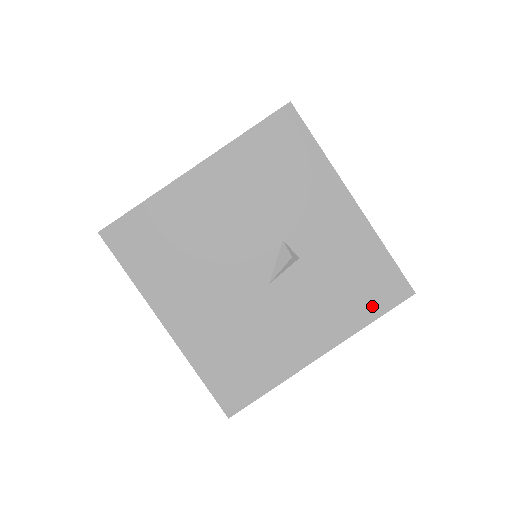
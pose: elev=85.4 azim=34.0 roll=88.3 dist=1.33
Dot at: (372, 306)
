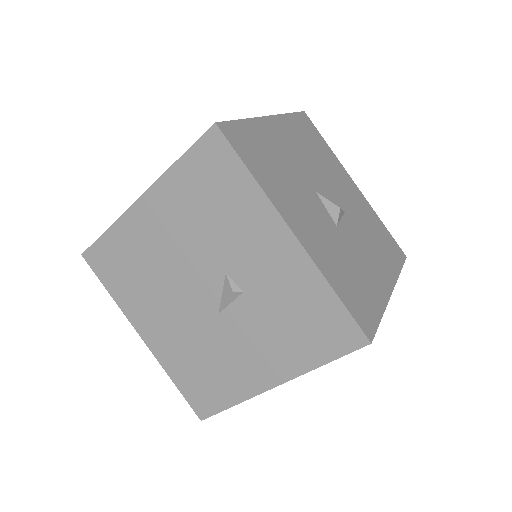
Dot at: (322, 349)
